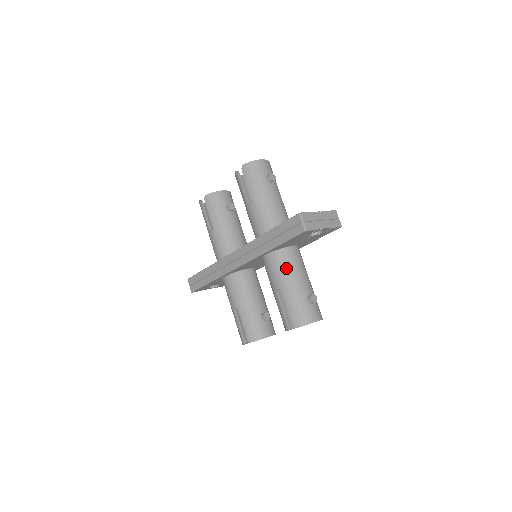
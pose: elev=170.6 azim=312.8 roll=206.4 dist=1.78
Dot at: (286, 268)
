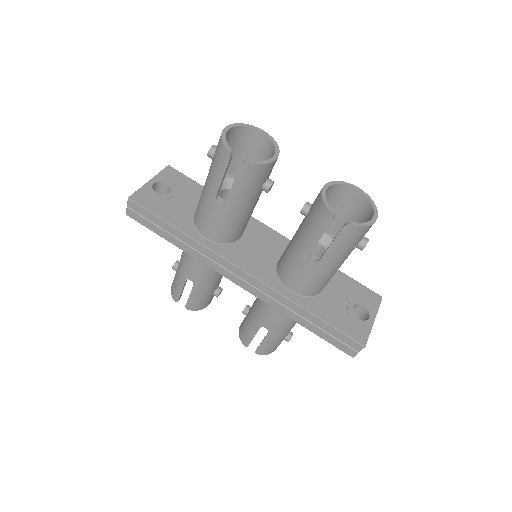
Dot at: (291, 322)
